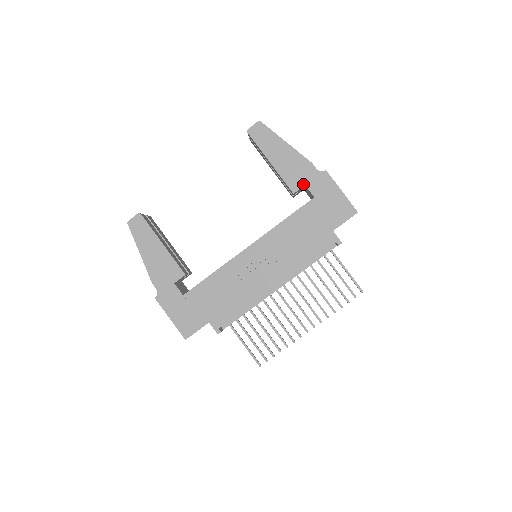
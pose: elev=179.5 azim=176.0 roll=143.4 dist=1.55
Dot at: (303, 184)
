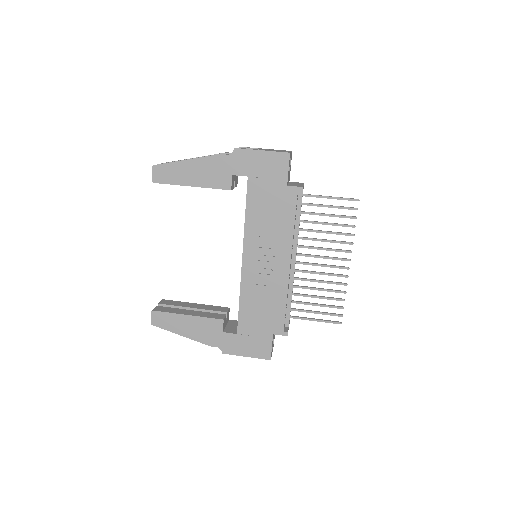
Dot at: (230, 176)
